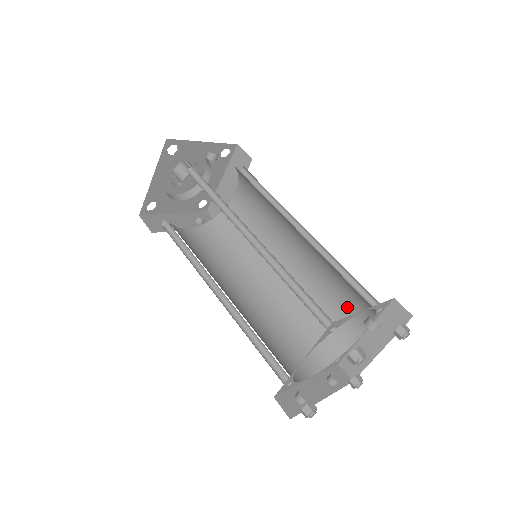
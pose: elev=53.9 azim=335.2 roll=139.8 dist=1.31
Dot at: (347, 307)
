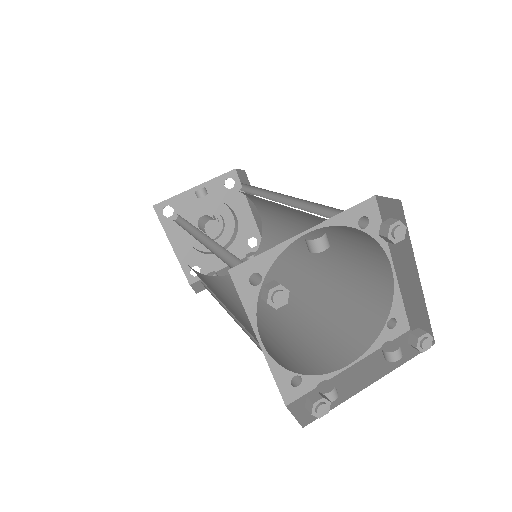
Dot at: (361, 248)
